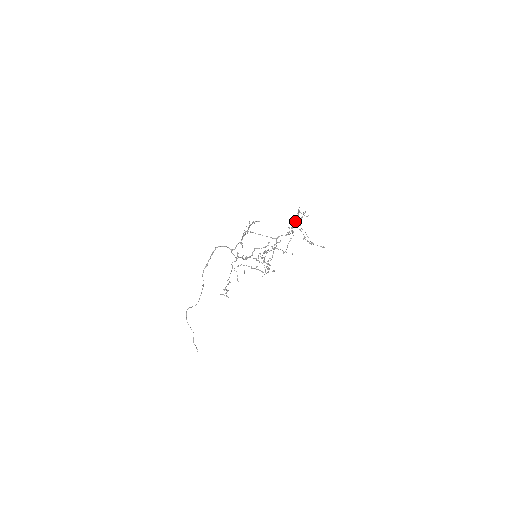
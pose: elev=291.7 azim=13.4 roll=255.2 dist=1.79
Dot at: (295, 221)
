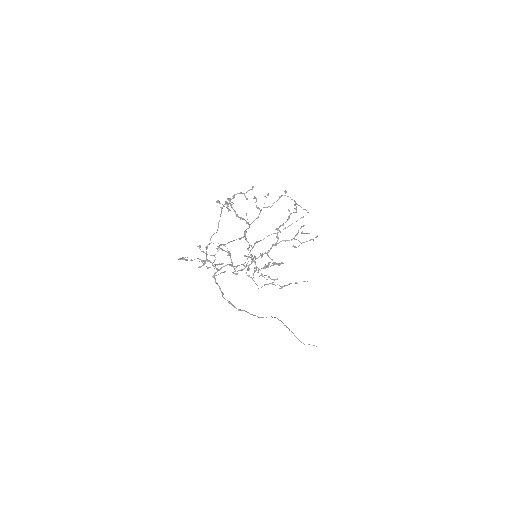
Dot at: (235, 212)
